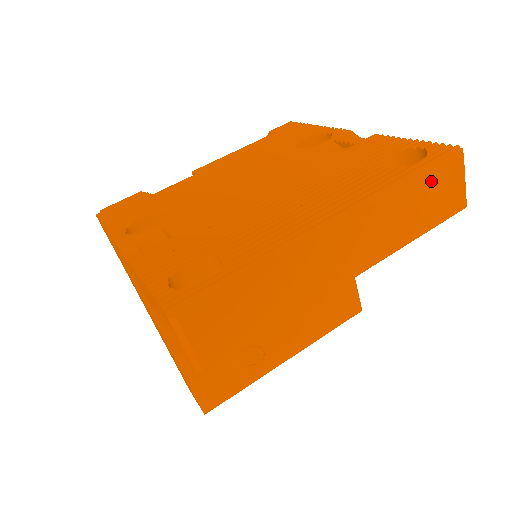
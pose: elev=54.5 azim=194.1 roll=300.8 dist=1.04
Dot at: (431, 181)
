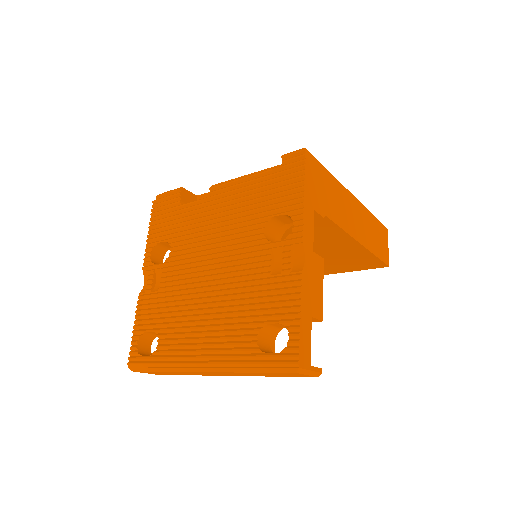
Dot at: (269, 373)
